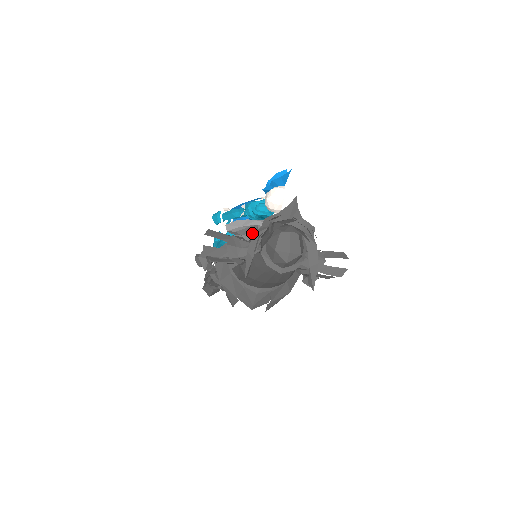
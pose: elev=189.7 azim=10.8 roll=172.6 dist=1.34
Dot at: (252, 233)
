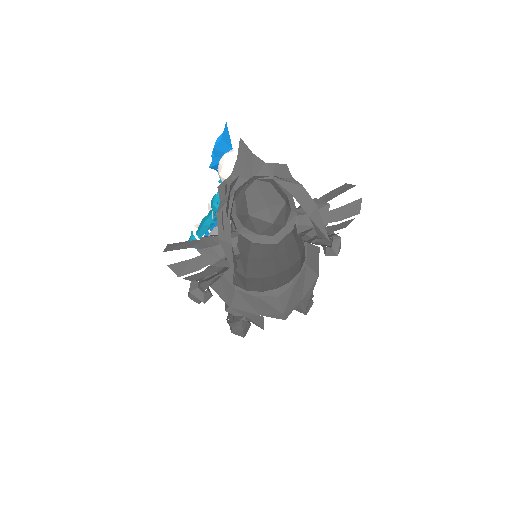
Dot at: occluded
